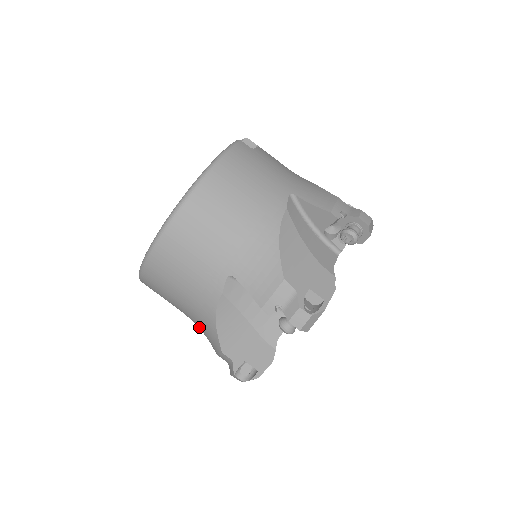
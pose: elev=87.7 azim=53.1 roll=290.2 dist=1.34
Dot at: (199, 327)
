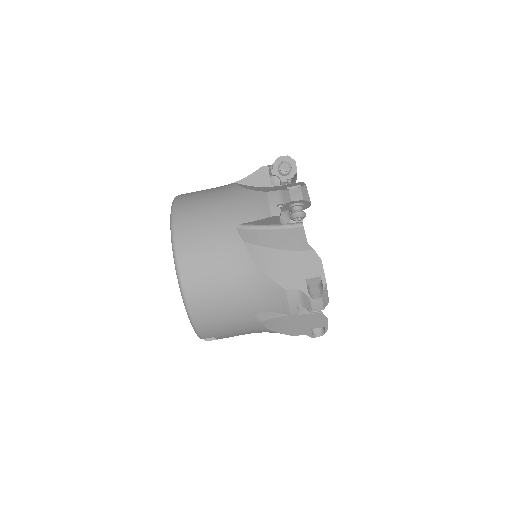
Dot at: (259, 305)
